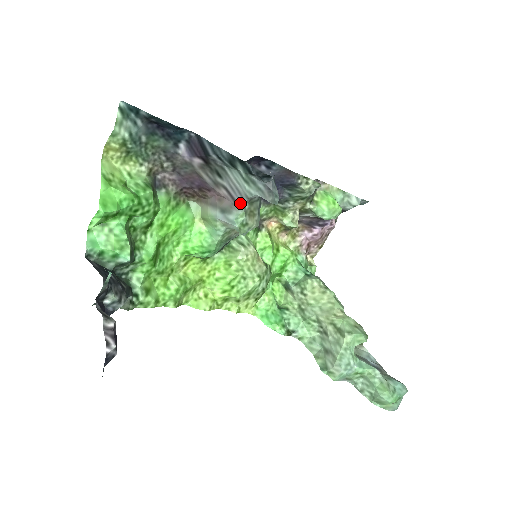
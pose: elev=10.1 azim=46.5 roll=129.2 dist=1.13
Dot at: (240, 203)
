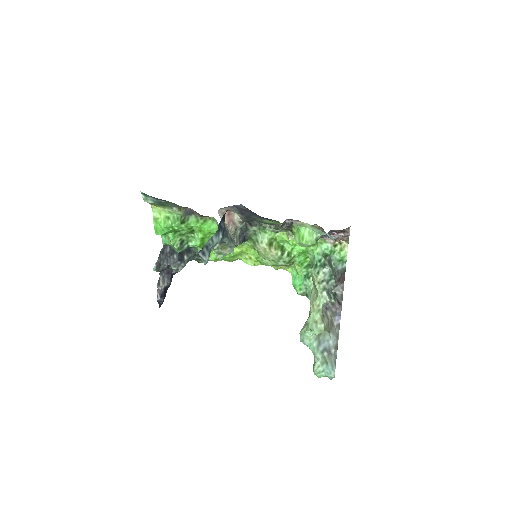
Dot at: occluded
